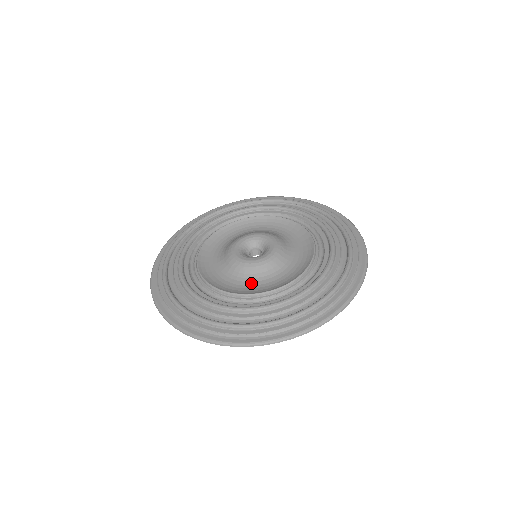
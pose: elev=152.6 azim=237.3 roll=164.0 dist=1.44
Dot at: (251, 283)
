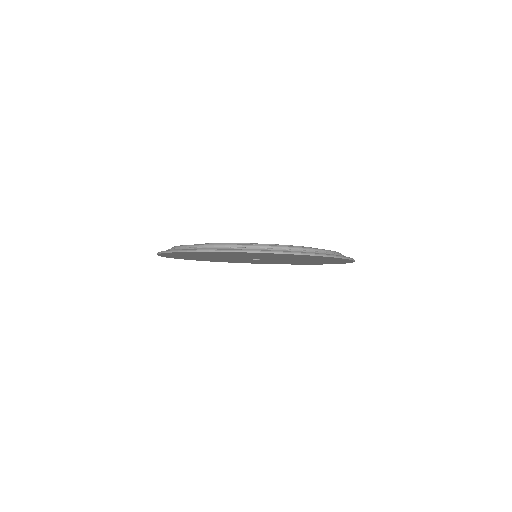
Dot at: occluded
